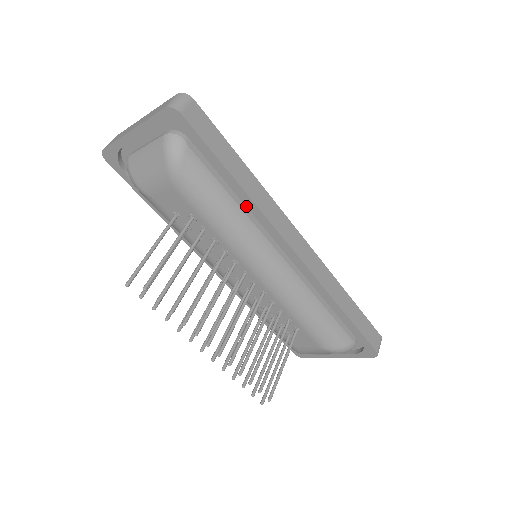
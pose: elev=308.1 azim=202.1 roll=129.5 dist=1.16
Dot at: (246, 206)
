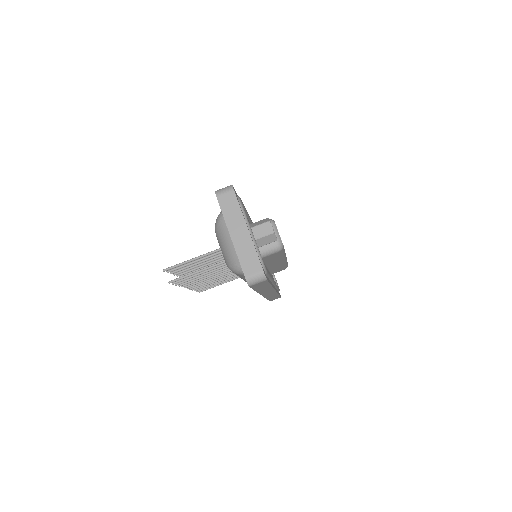
Dot at: occluded
